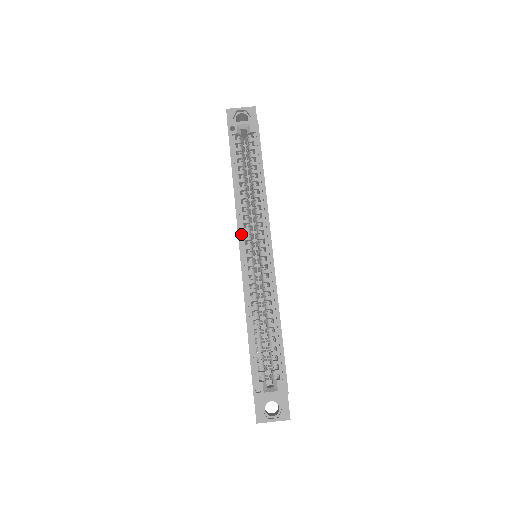
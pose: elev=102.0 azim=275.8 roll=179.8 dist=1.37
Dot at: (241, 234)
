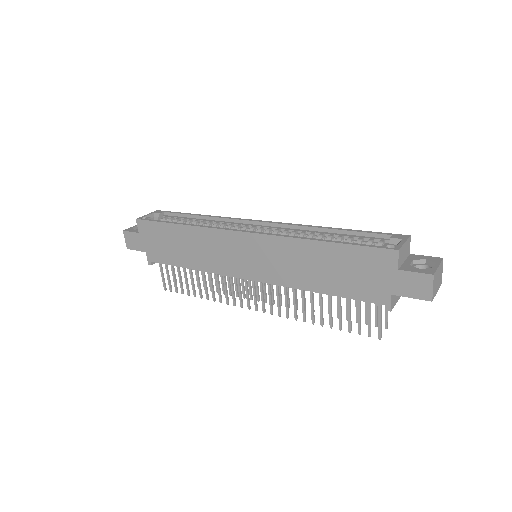
Dot at: (229, 232)
